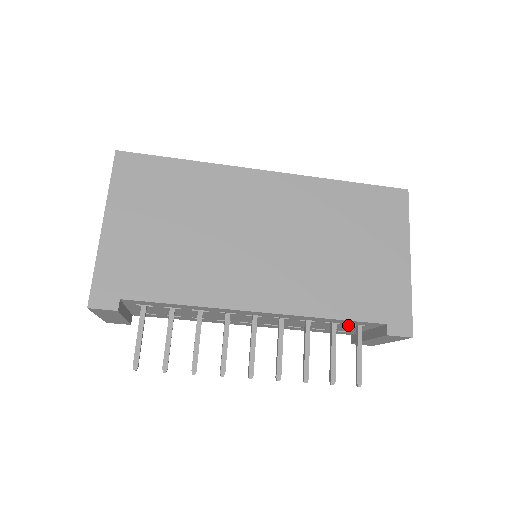
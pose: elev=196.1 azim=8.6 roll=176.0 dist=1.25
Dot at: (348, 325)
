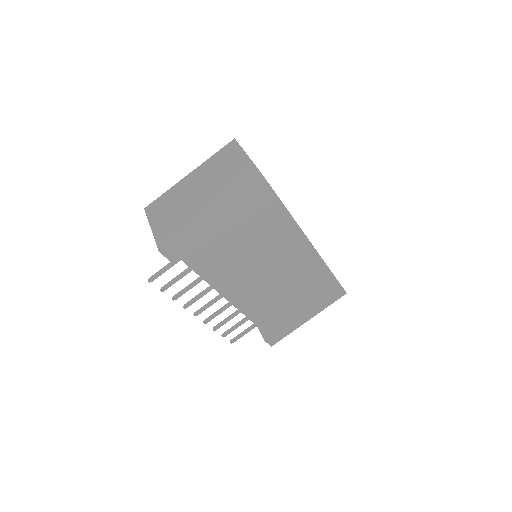
Dot at: occluded
